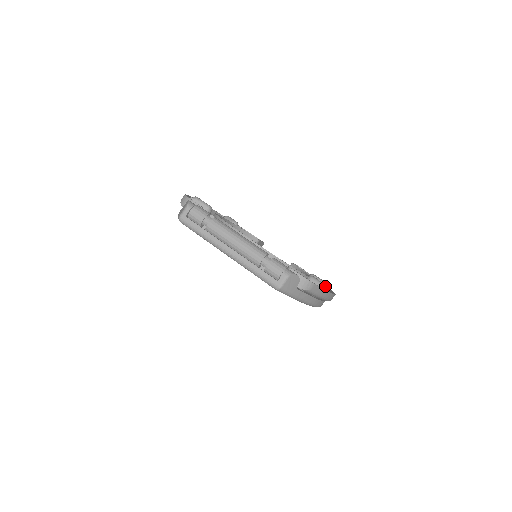
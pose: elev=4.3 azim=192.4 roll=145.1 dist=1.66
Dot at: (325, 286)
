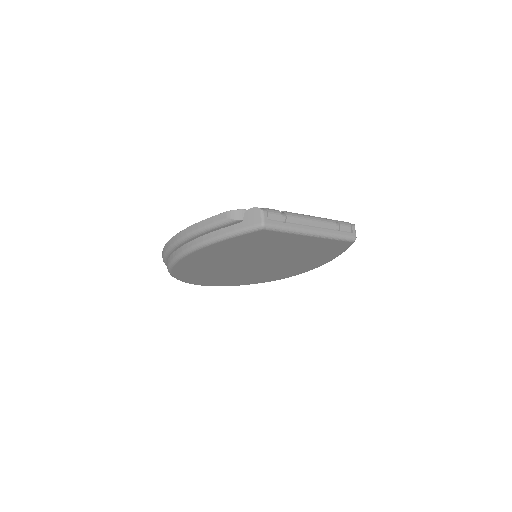
Dot at: occluded
